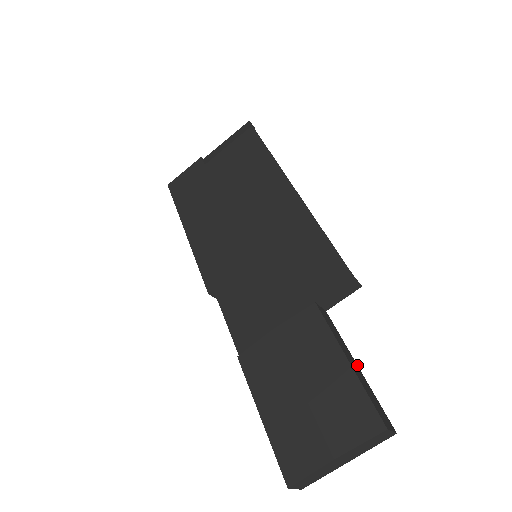
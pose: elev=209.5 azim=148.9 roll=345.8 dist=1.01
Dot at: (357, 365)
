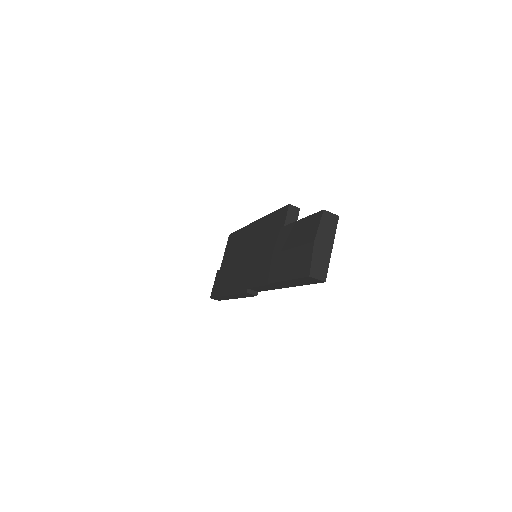
Dot at: occluded
